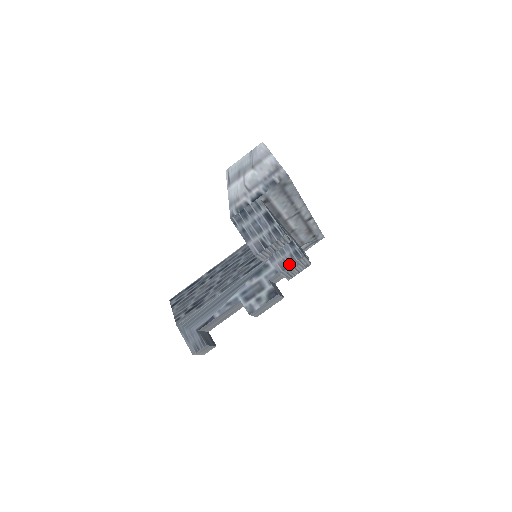
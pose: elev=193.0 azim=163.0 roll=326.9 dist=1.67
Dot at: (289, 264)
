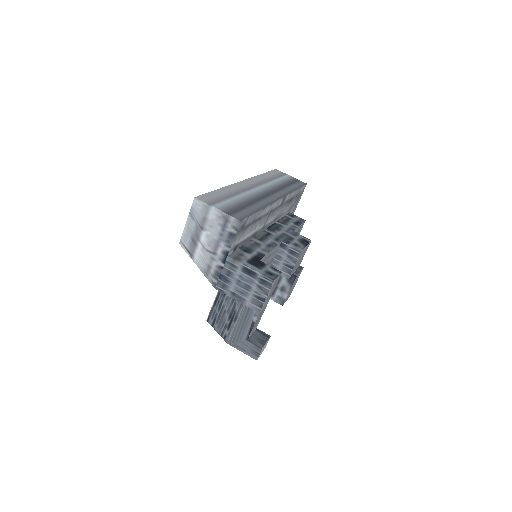
Dot at: (292, 266)
